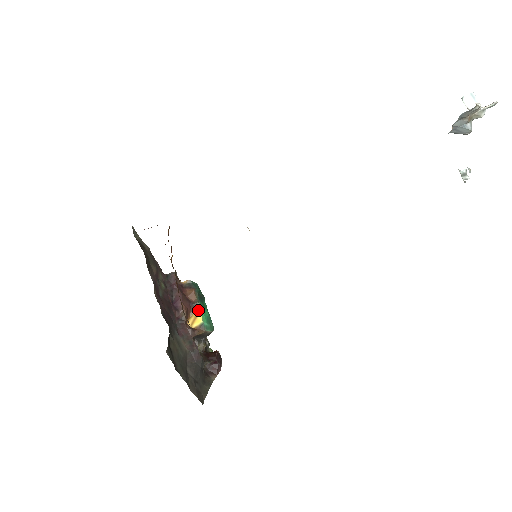
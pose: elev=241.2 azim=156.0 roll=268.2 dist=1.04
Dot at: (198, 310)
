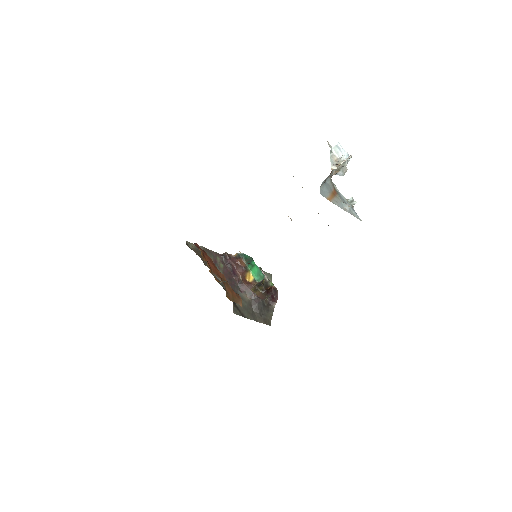
Dot at: (249, 271)
